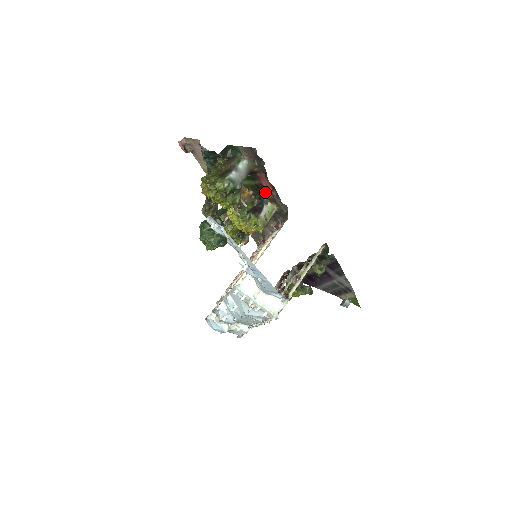
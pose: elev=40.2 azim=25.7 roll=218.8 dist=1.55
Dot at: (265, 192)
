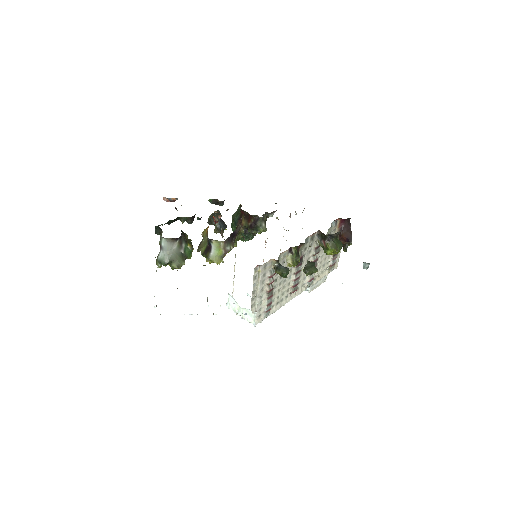
Dot at: occluded
